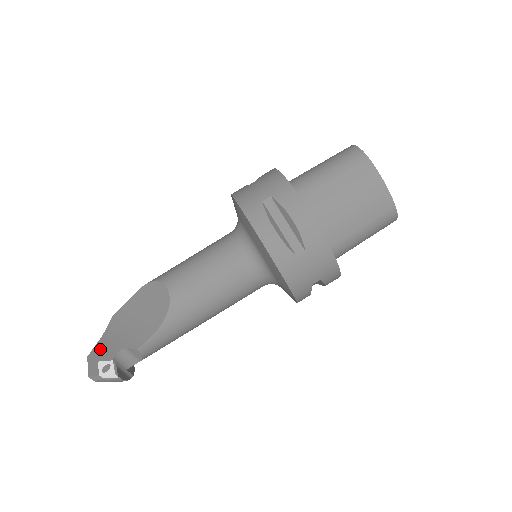
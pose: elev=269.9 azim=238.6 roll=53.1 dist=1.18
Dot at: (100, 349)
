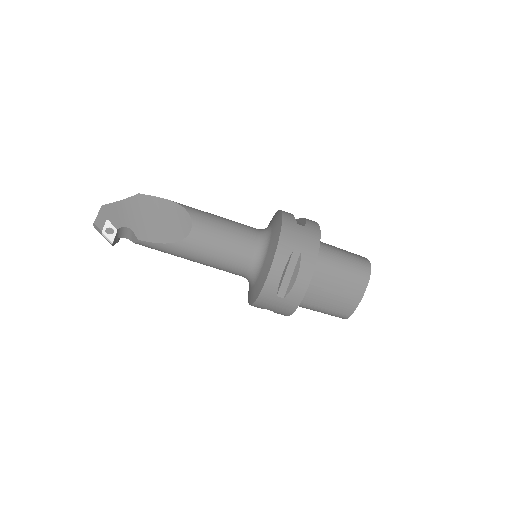
Dot at: (114, 210)
